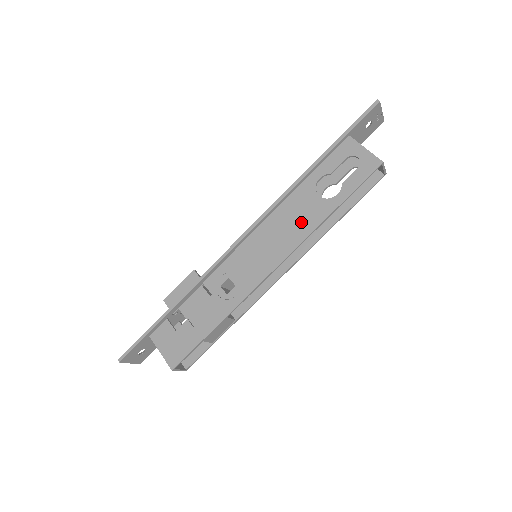
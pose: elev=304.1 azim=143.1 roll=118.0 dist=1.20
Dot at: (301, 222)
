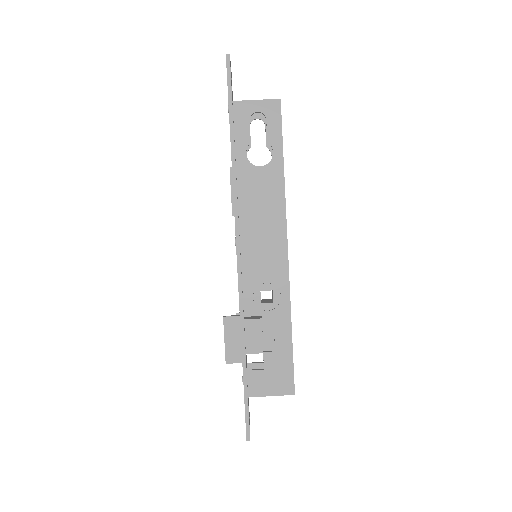
Dot at: (269, 198)
